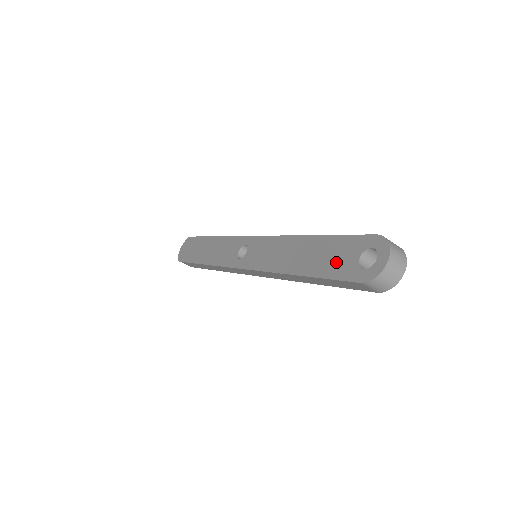
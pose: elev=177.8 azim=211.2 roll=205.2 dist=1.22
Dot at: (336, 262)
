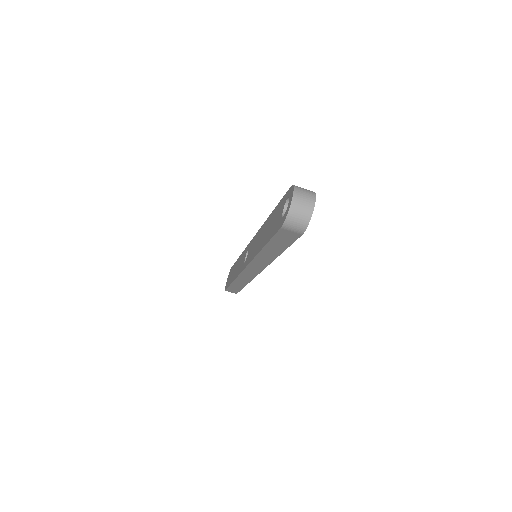
Dot at: (275, 223)
